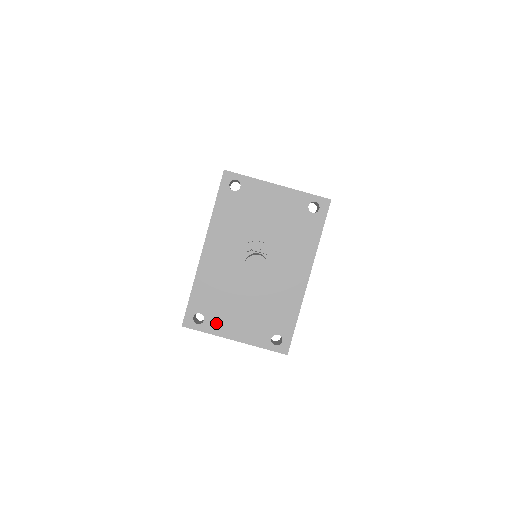
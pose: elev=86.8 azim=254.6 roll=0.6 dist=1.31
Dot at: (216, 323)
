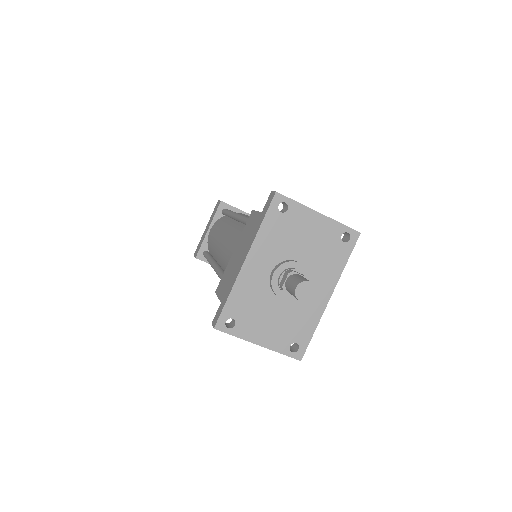
Dot at: (245, 329)
